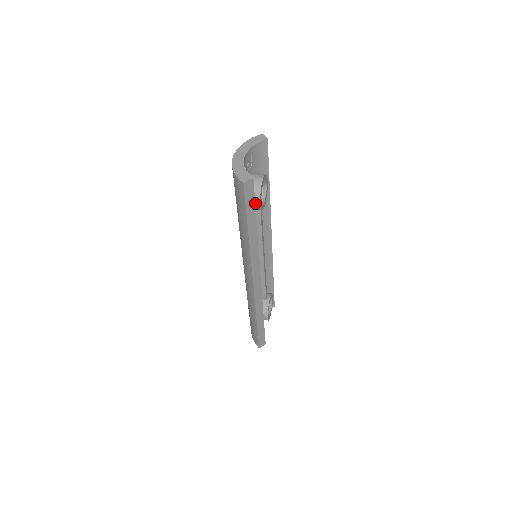
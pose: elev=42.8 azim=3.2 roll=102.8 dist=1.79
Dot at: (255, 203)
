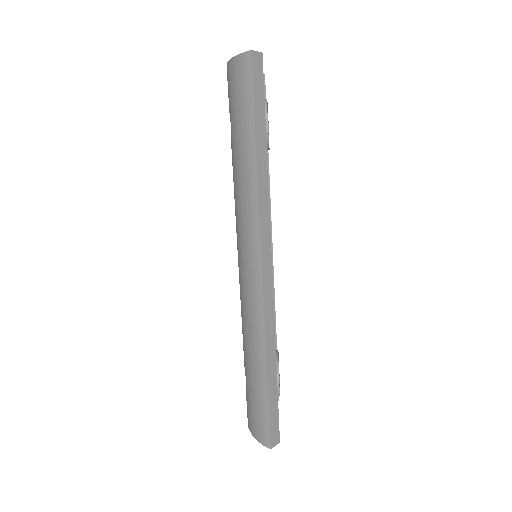
Dot at: occluded
